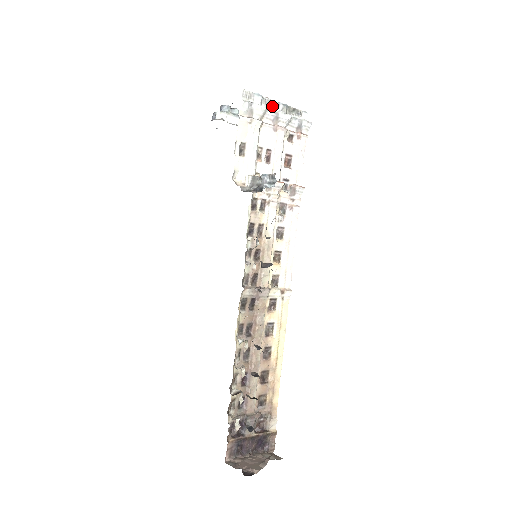
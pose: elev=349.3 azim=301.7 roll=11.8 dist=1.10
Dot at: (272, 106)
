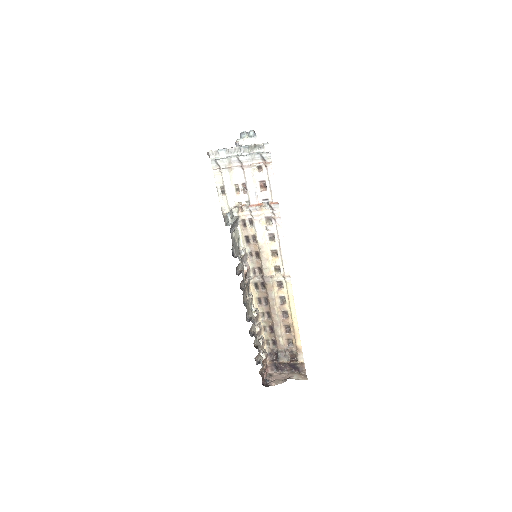
Dot at: (236, 152)
